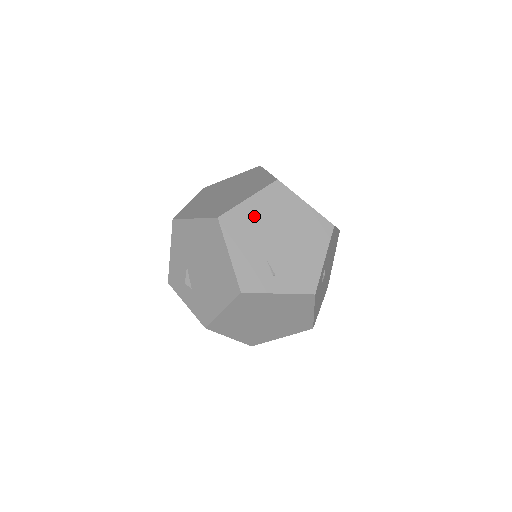
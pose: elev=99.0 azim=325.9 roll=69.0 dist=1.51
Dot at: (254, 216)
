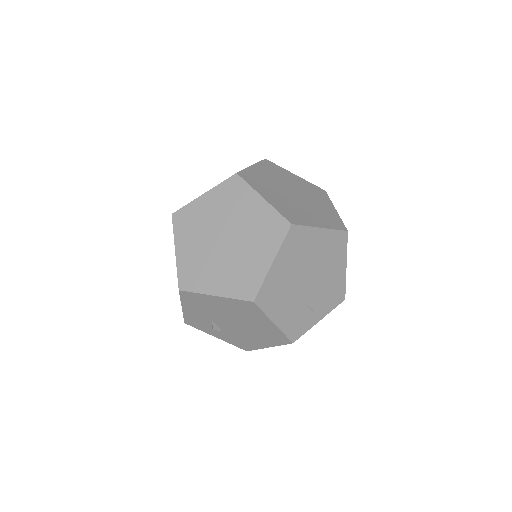
Dot at: (283, 276)
